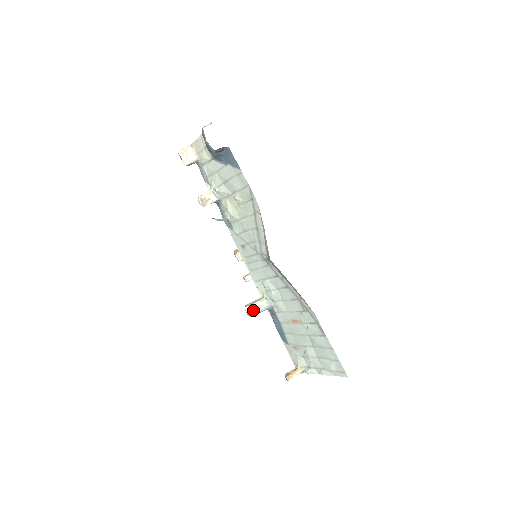
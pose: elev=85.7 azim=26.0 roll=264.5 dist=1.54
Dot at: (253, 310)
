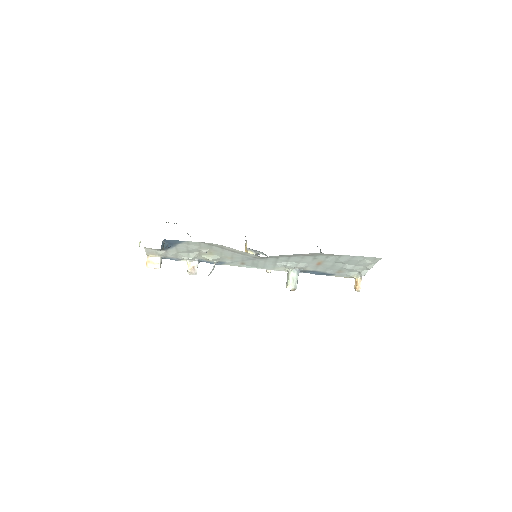
Dot at: (292, 285)
